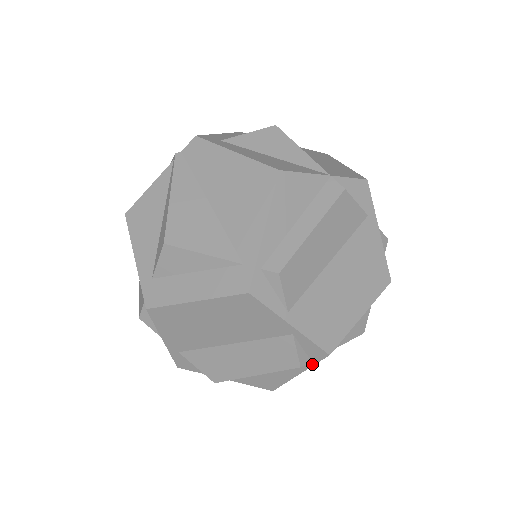
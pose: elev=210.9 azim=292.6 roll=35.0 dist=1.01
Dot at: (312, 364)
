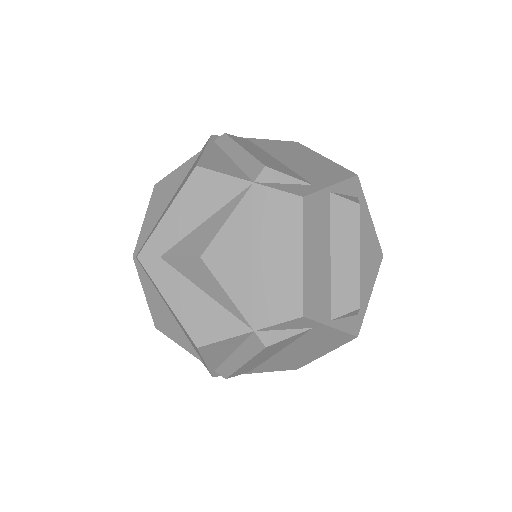
Dot at: occluded
